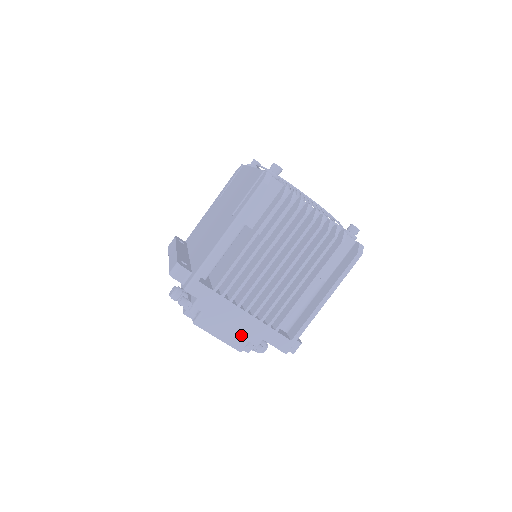
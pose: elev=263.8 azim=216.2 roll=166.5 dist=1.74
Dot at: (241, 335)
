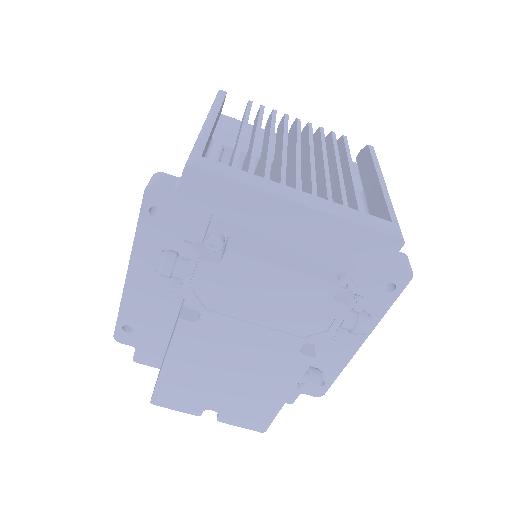
Dot at: (316, 259)
